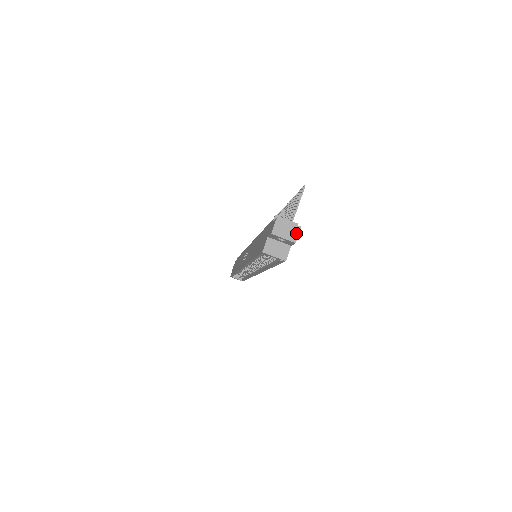
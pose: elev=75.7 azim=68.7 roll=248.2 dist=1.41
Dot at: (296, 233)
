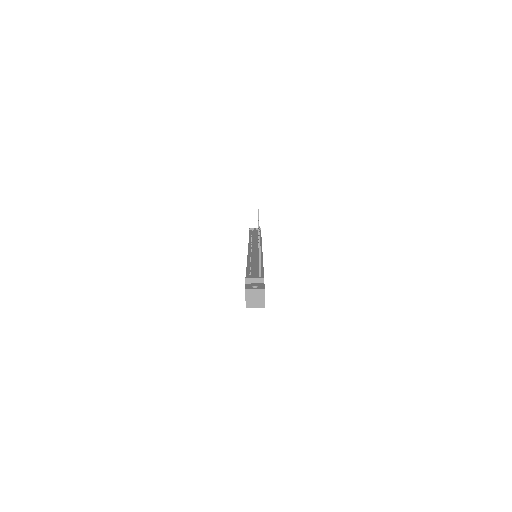
Dot at: (262, 294)
